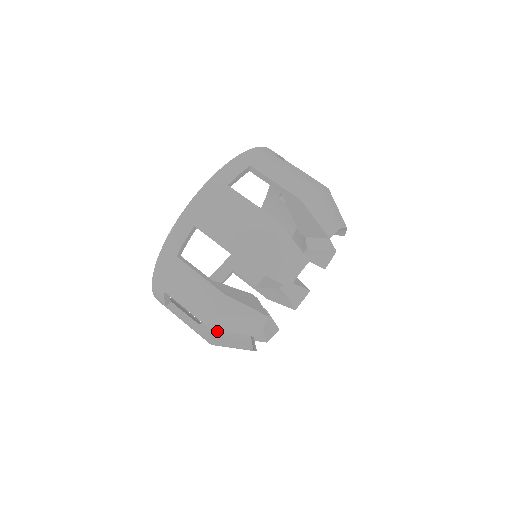
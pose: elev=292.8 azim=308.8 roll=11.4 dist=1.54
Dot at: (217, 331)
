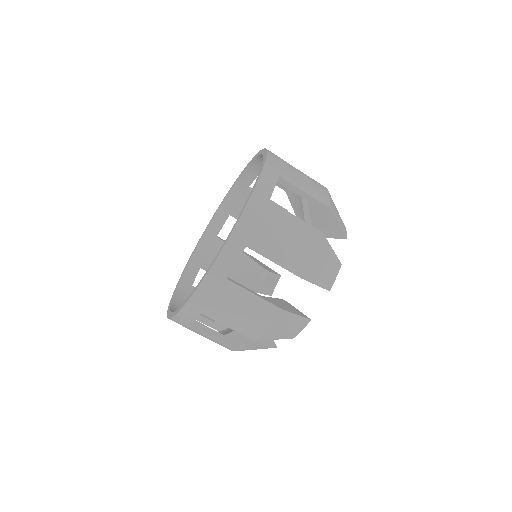
Dot at: (242, 284)
